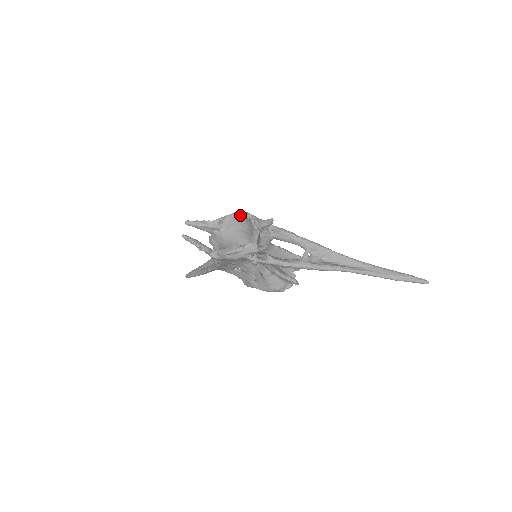
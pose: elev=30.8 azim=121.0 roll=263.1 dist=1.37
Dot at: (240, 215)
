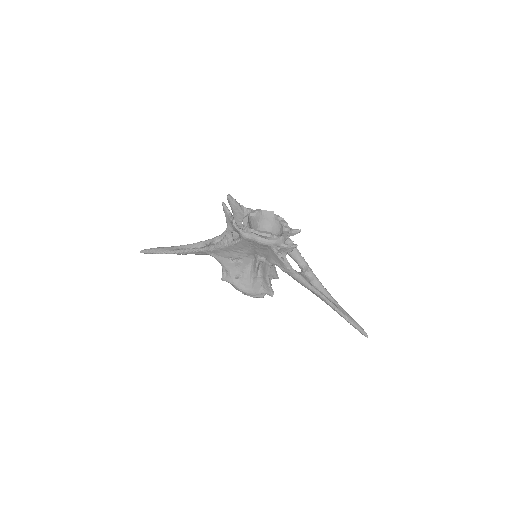
Dot at: (272, 215)
